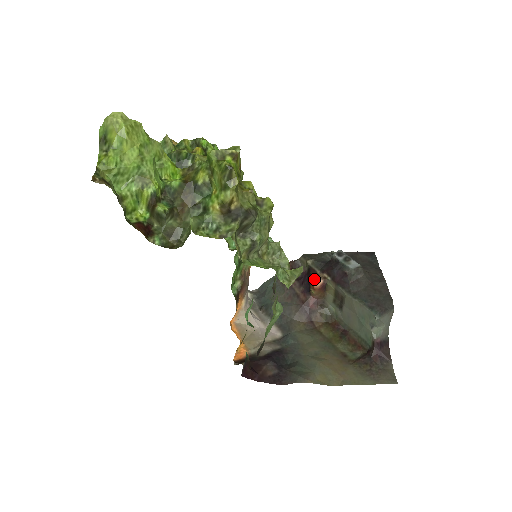
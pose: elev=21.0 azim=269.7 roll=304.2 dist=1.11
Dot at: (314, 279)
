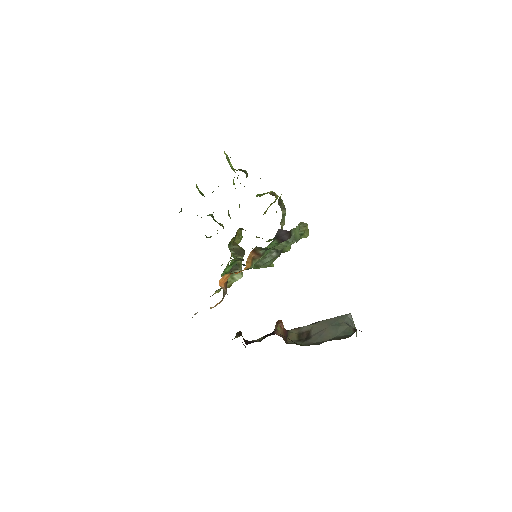
Dot at: occluded
